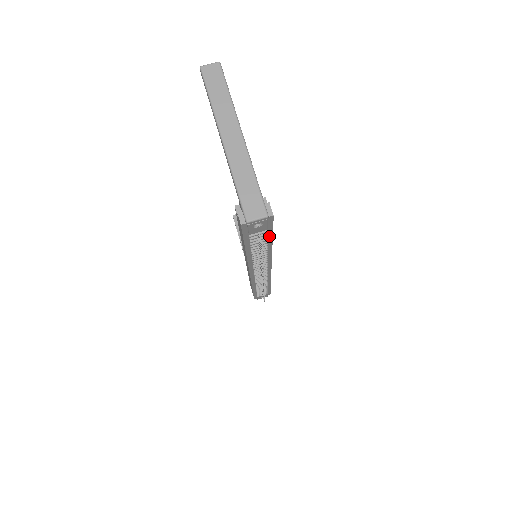
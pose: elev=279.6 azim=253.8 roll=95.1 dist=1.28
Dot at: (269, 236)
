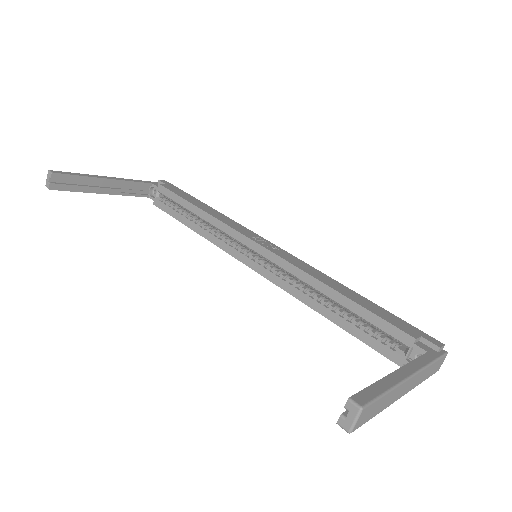
Dot at: occluded
